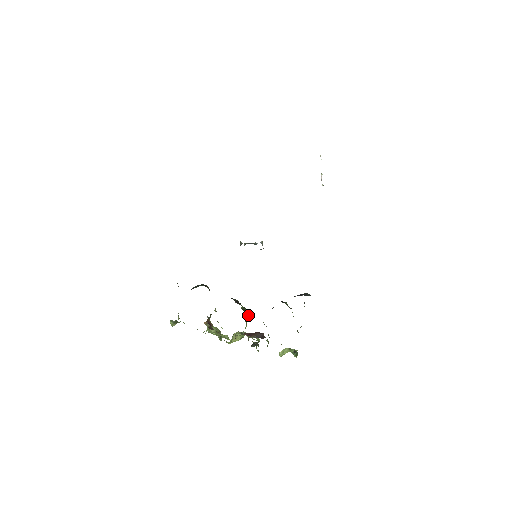
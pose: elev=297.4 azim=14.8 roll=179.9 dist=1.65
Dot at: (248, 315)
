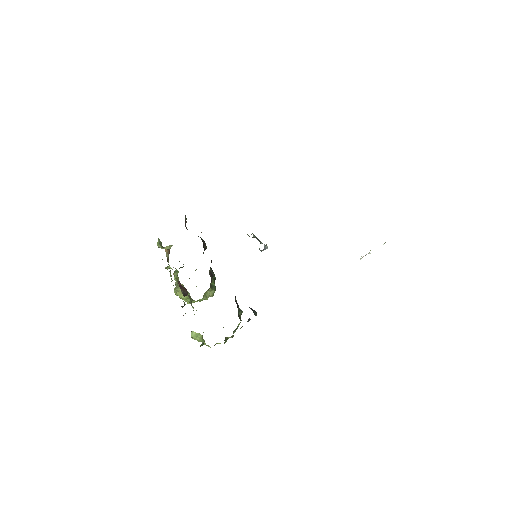
Dot at: (212, 296)
